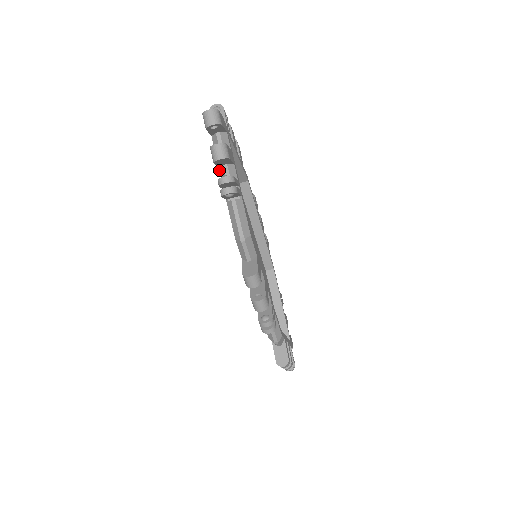
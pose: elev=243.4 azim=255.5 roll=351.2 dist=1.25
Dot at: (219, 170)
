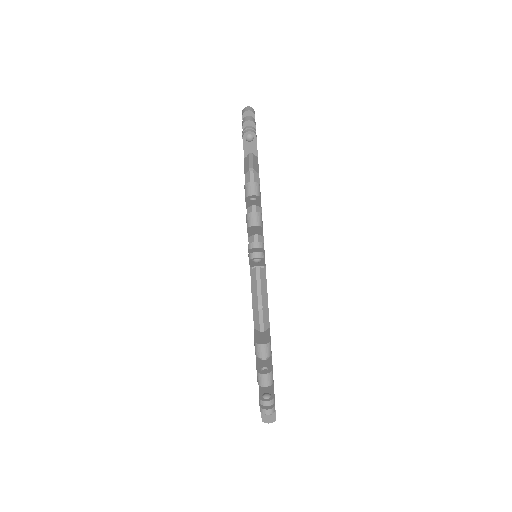
Dot at: occluded
